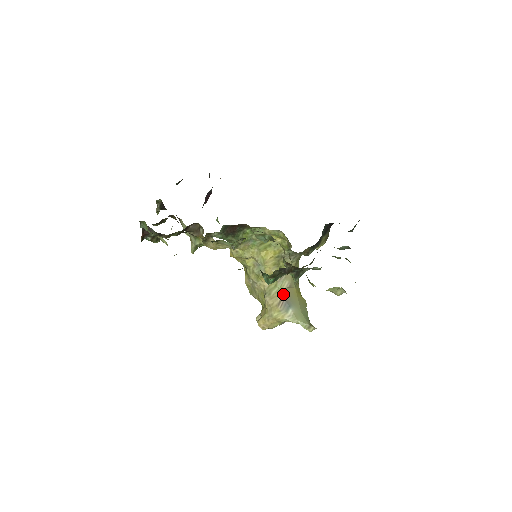
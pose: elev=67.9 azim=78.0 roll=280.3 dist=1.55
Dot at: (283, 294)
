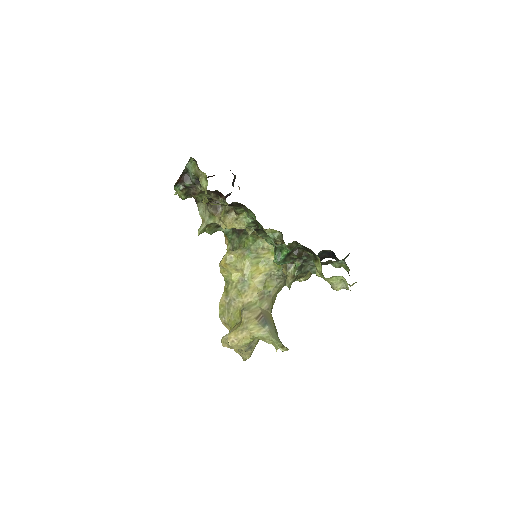
Dot at: (262, 312)
